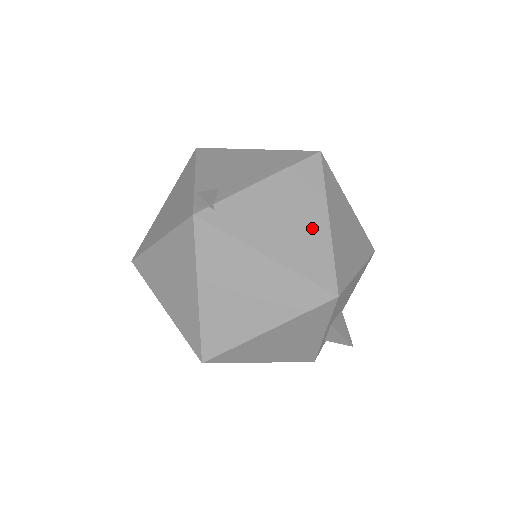
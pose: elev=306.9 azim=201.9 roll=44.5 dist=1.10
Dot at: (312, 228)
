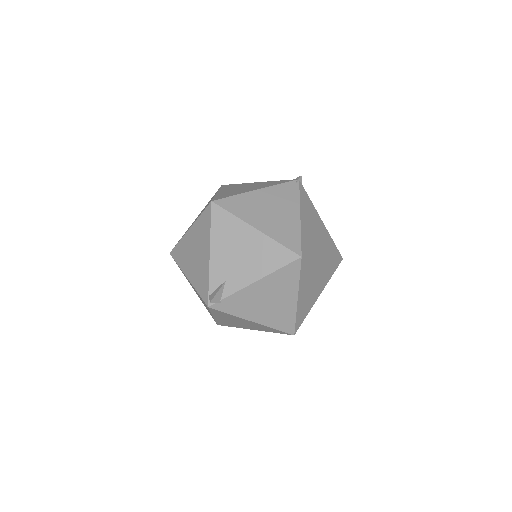
Dot at: (285, 305)
